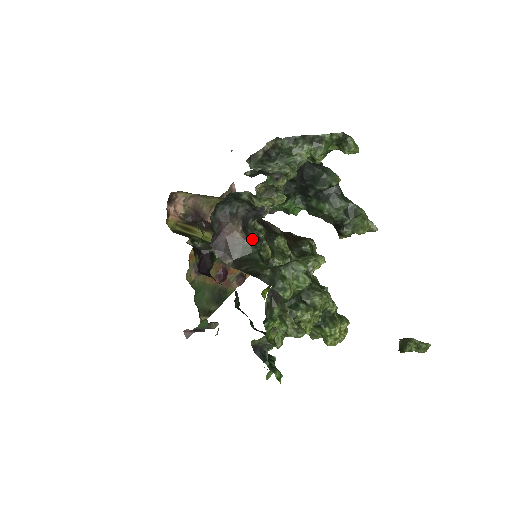
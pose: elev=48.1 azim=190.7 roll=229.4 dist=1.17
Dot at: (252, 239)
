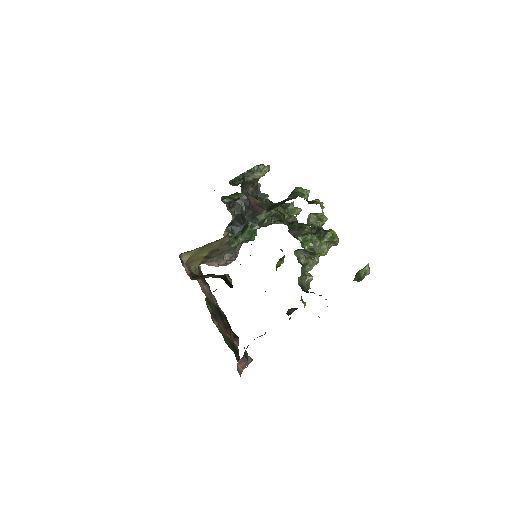
Dot at: occluded
